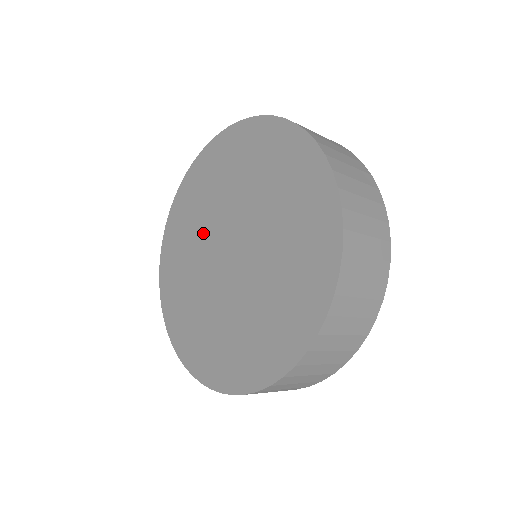
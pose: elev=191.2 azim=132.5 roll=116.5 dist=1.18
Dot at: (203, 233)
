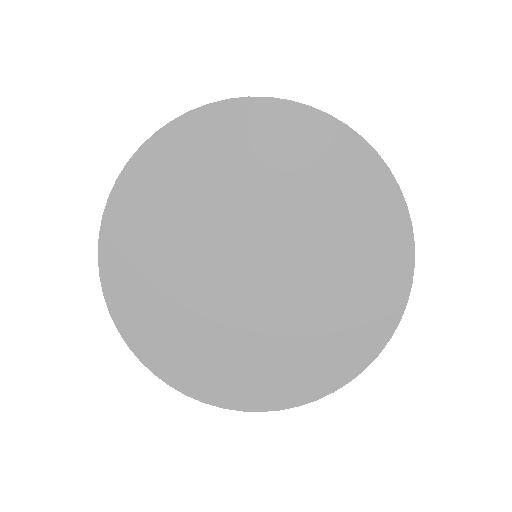
Dot at: (200, 228)
